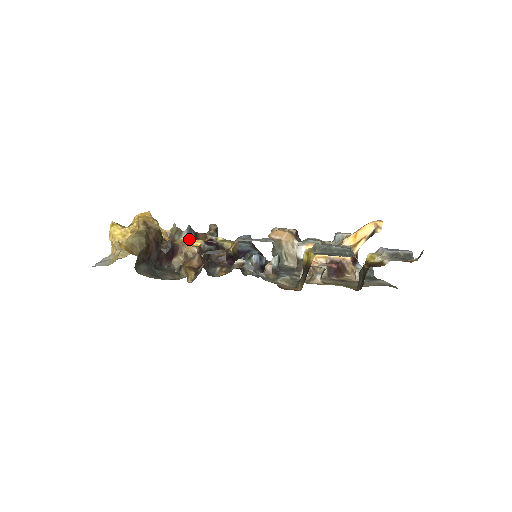
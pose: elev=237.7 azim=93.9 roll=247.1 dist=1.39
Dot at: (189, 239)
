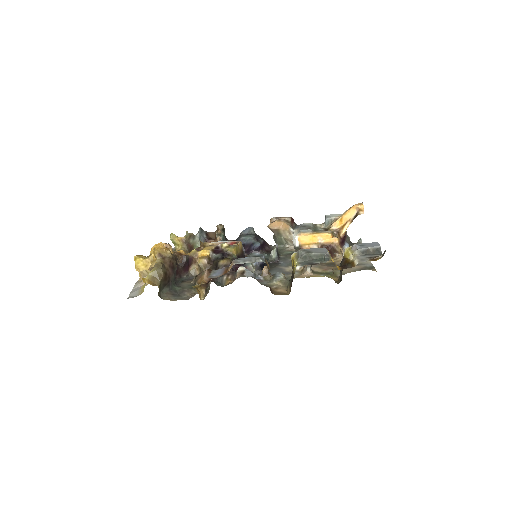
Dot at: (202, 240)
